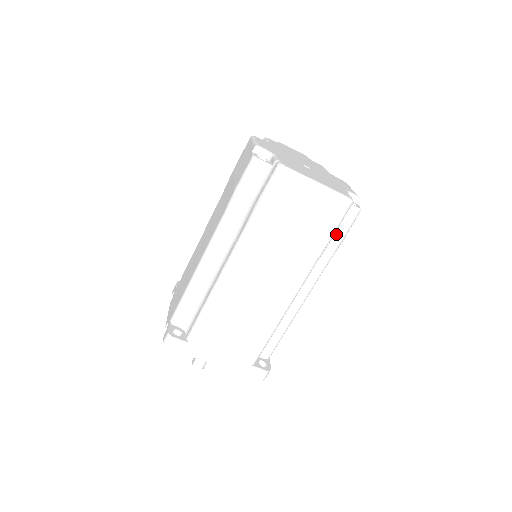
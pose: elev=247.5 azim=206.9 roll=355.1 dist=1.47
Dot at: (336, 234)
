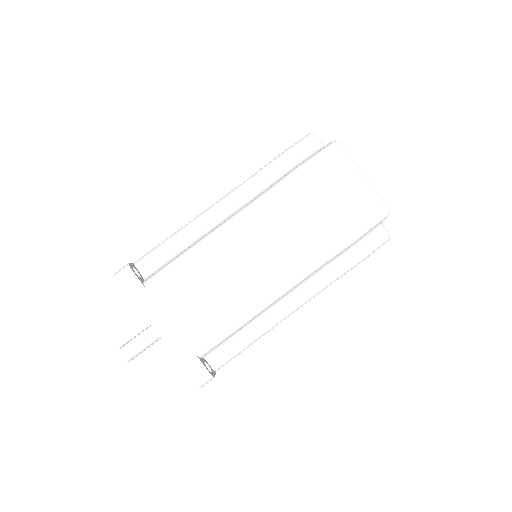
Dot at: (356, 250)
